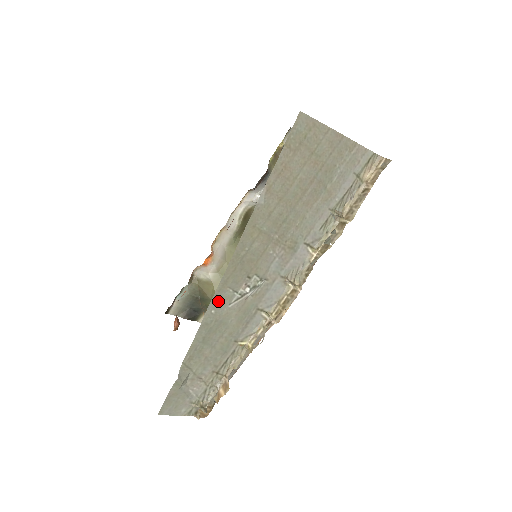
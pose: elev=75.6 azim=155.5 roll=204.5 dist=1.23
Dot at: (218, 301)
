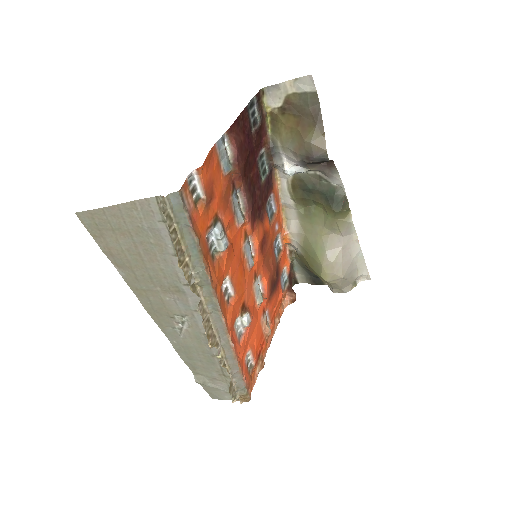
Dot at: (171, 335)
